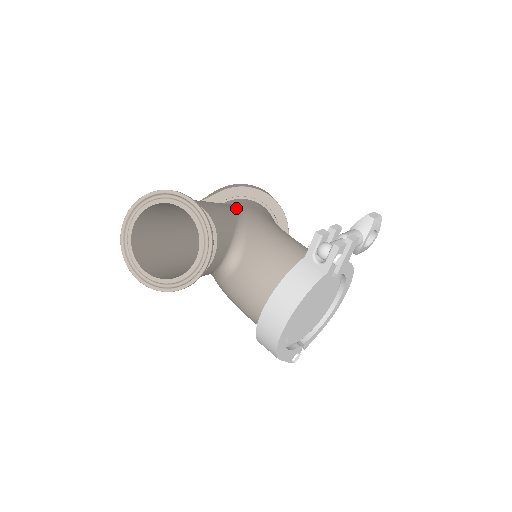
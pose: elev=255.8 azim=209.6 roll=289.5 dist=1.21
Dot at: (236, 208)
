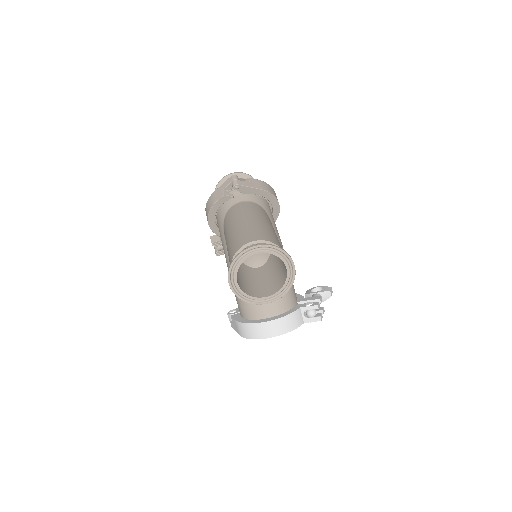
Dot at: occluded
